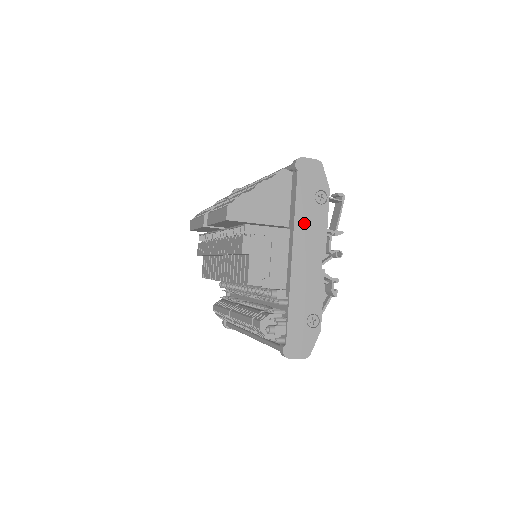
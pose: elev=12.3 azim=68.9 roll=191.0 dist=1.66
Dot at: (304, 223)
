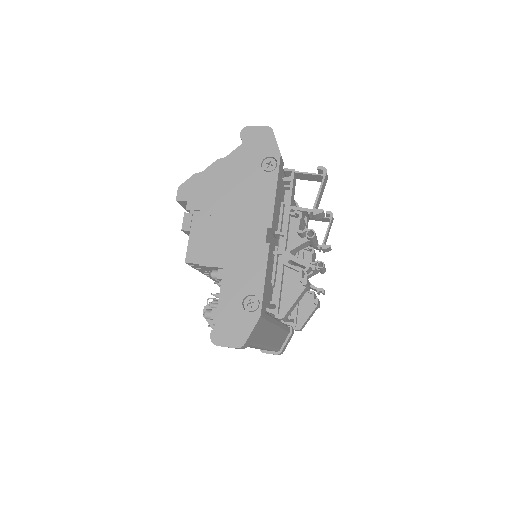
Dot at: (246, 193)
